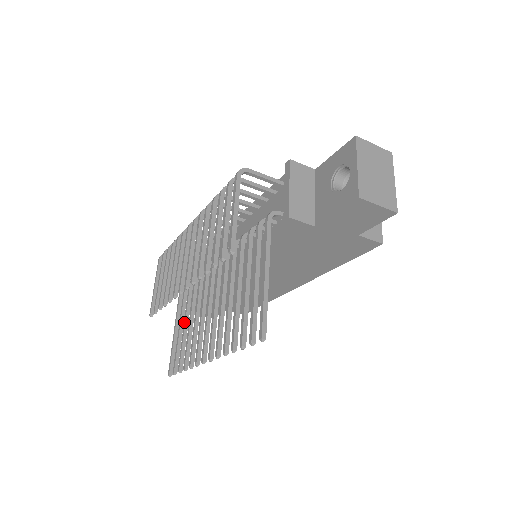
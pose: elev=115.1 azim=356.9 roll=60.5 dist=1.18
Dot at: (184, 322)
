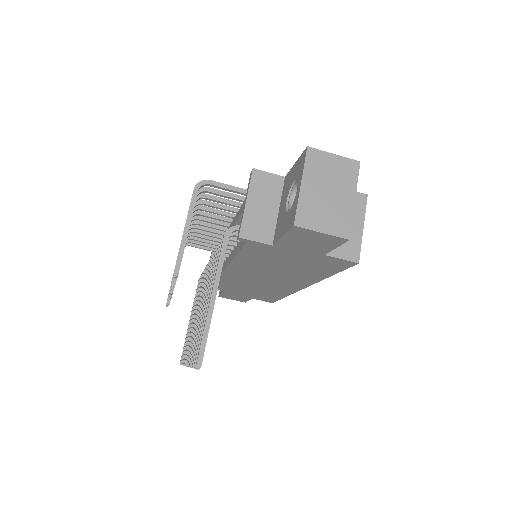
Dot at: (192, 316)
